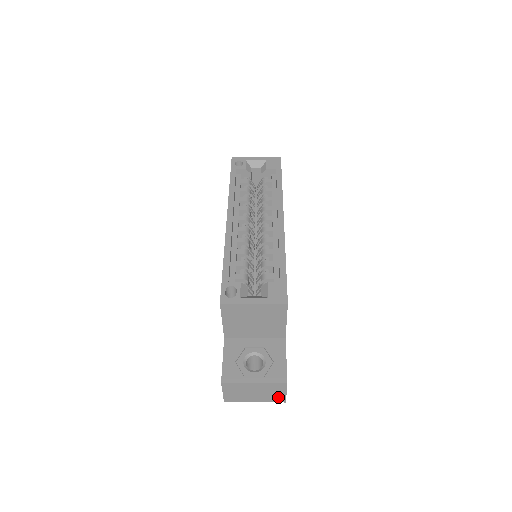
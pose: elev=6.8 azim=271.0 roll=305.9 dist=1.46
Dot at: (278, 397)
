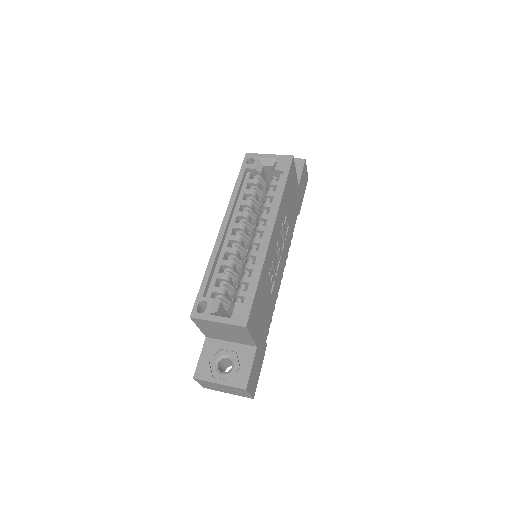
Dot at: (245, 395)
